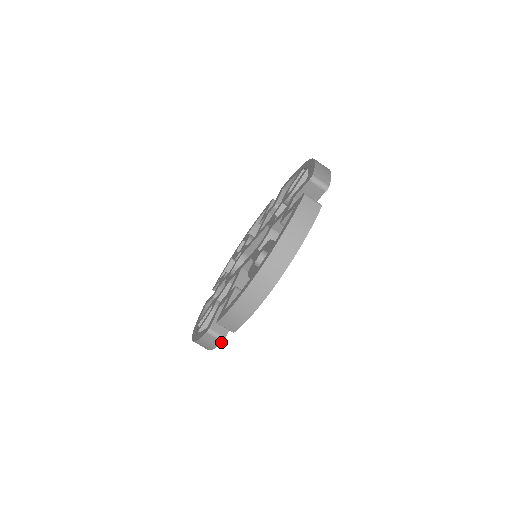
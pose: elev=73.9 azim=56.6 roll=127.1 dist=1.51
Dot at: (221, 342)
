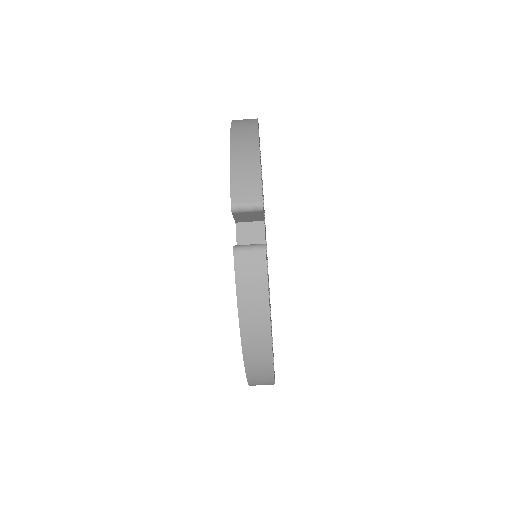
Dot at: occluded
